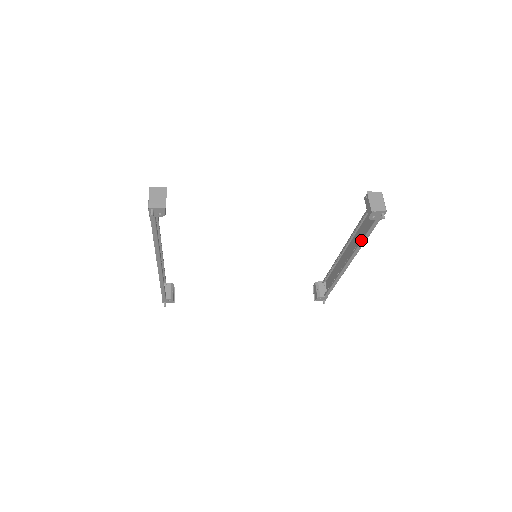
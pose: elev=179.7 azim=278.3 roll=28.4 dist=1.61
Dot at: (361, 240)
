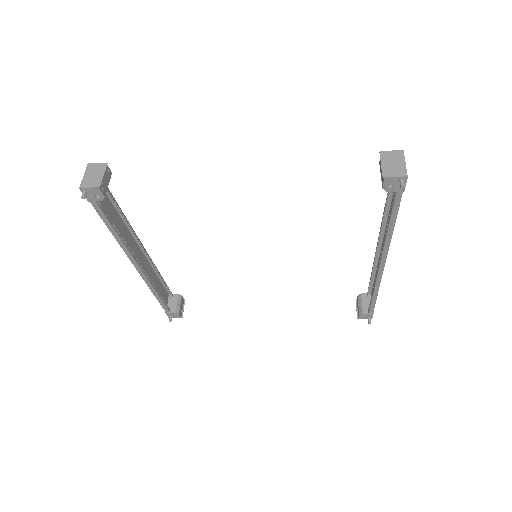
Dot at: (387, 227)
